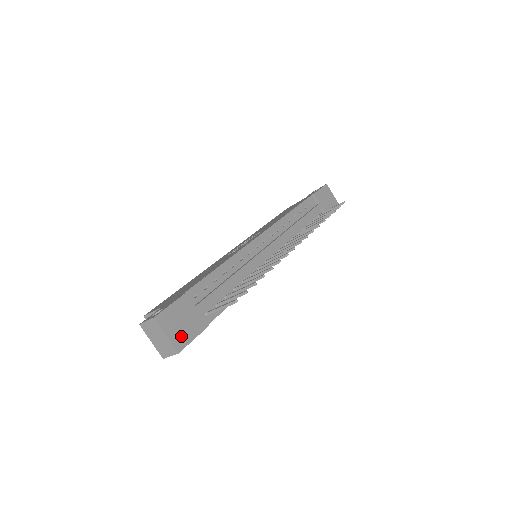
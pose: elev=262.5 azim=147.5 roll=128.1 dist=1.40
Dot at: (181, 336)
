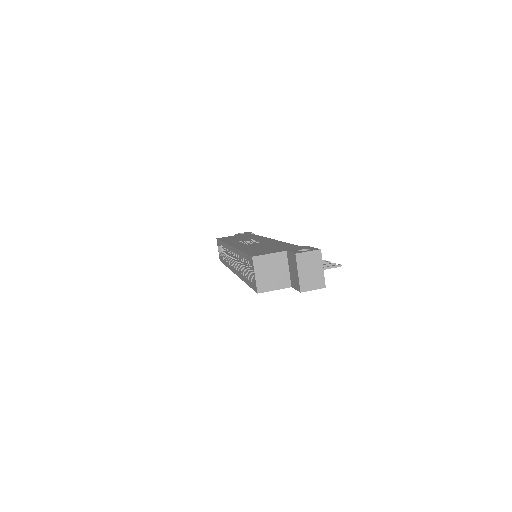
Dot at: occluded
